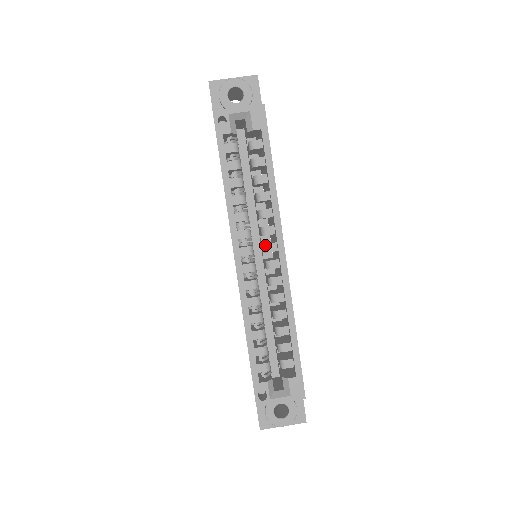
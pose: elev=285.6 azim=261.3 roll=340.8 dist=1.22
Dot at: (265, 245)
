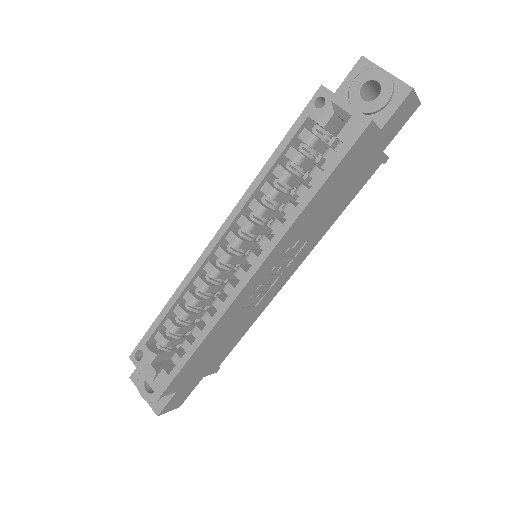
Dot at: (250, 251)
